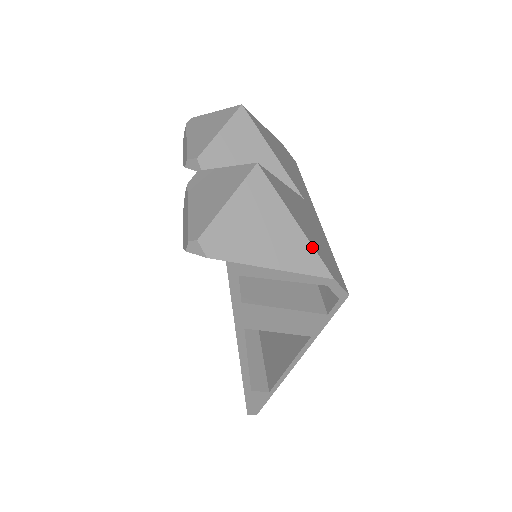
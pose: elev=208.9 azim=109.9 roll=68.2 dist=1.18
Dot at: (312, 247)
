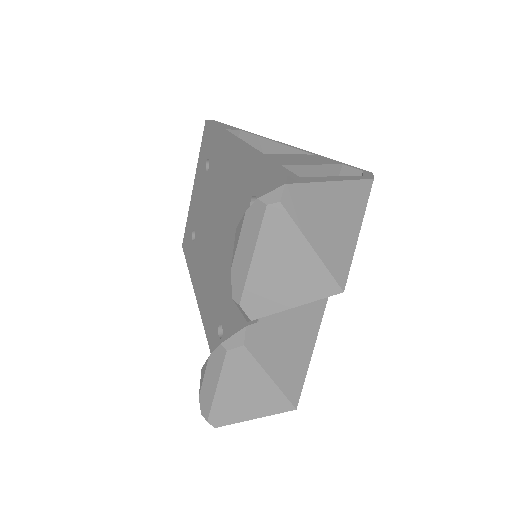
Dot at: occluded
